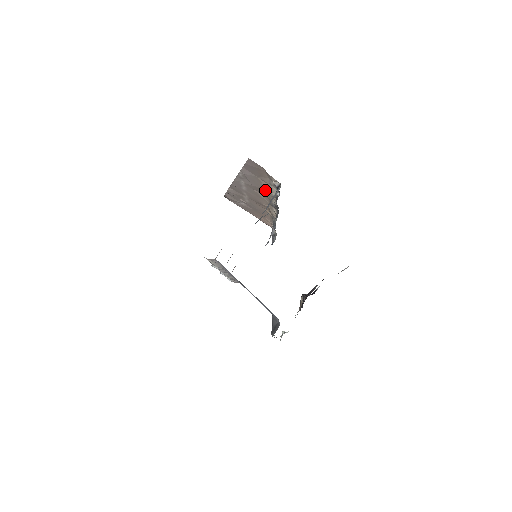
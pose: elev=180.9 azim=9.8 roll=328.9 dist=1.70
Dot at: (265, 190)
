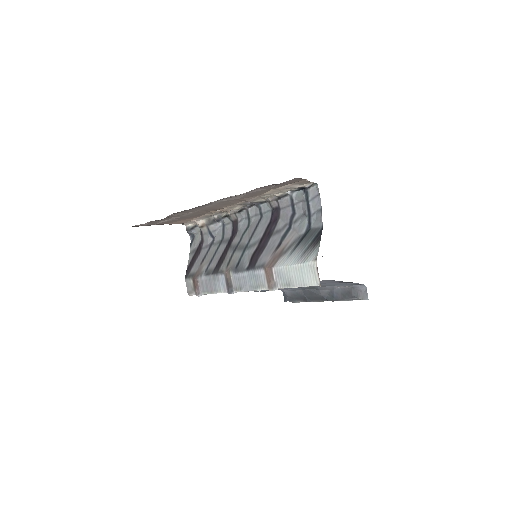
Dot at: (256, 195)
